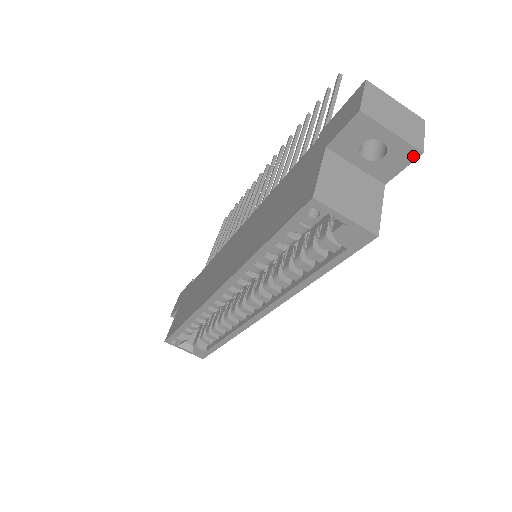
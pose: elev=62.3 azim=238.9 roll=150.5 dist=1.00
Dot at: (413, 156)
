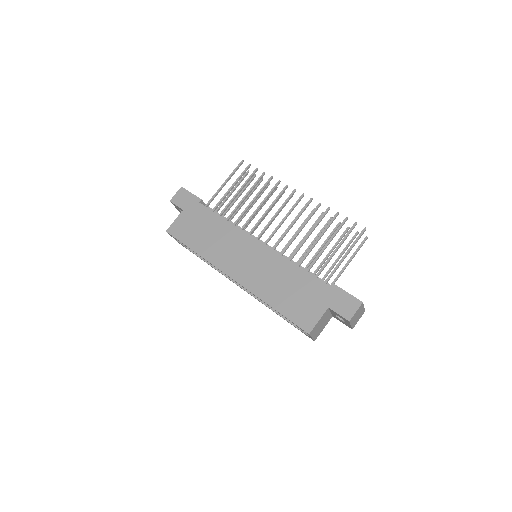
Dot at: (349, 327)
